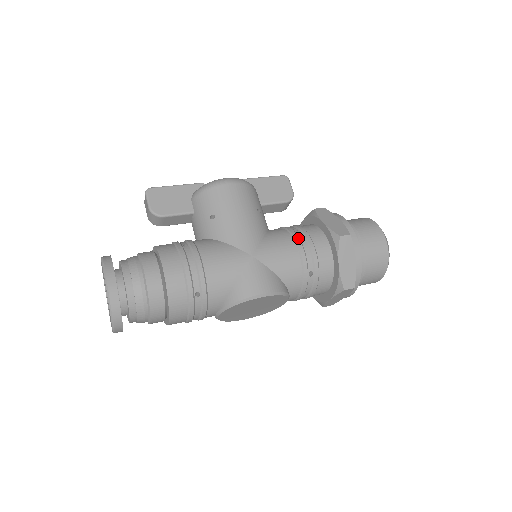
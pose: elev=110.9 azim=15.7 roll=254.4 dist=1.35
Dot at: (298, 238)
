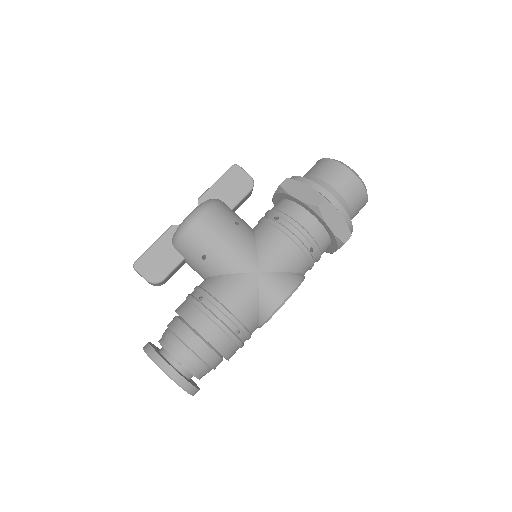
Dot at: (284, 228)
